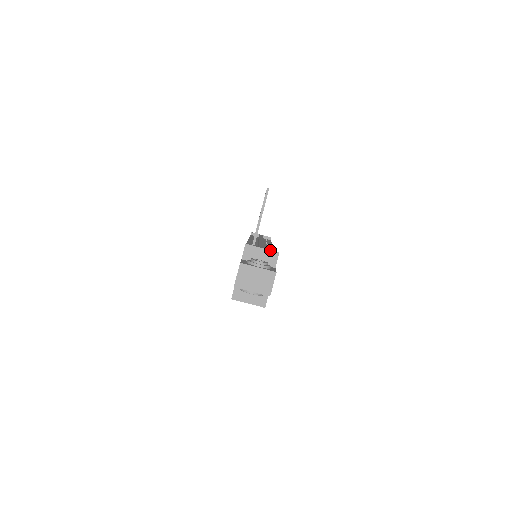
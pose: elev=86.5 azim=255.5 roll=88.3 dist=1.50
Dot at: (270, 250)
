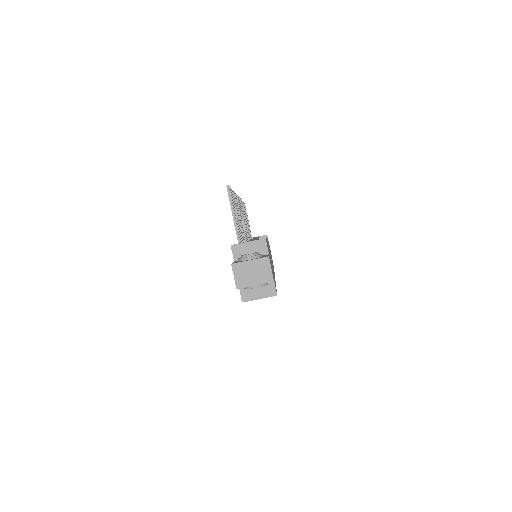
Dot at: (256, 240)
